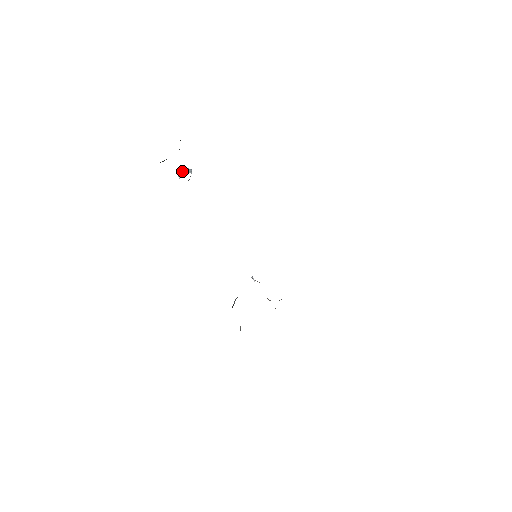
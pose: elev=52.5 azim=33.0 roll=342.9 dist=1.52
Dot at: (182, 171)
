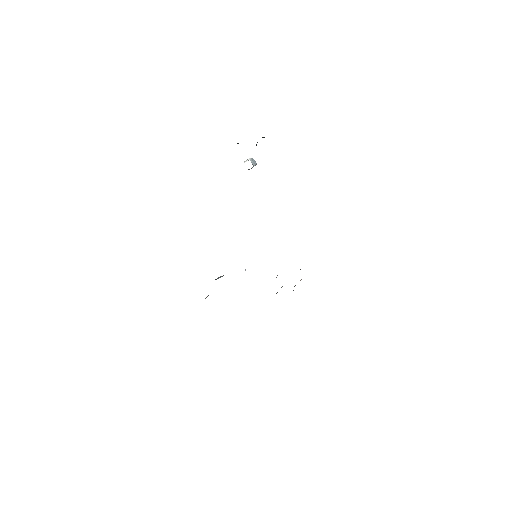
Dot at: occluded
